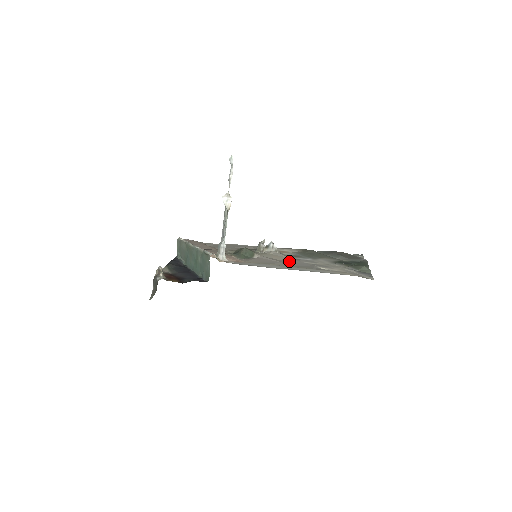
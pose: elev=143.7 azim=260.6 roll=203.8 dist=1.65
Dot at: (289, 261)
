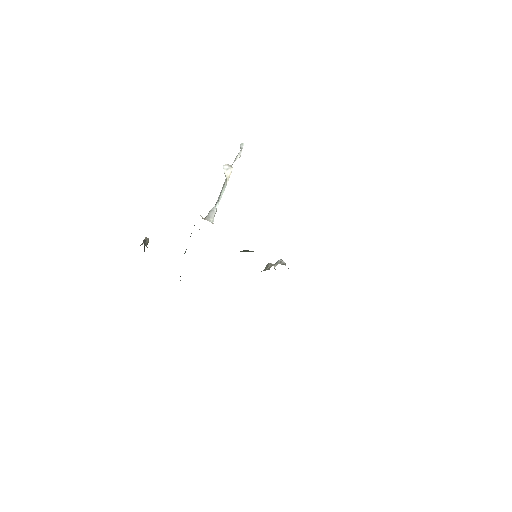
Dot at: occluded
